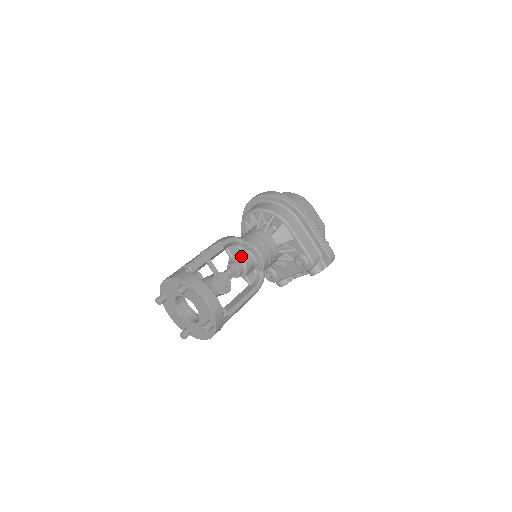
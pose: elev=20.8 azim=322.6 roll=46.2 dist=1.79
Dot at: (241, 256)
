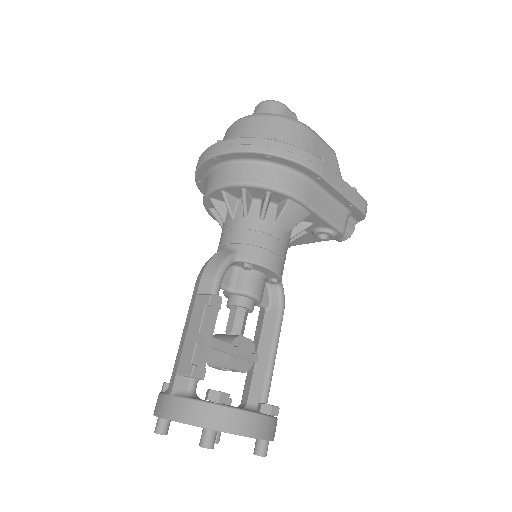
Dot at: (246, 285)
